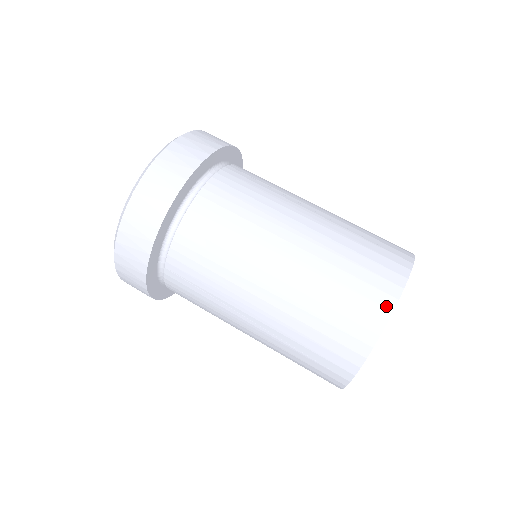
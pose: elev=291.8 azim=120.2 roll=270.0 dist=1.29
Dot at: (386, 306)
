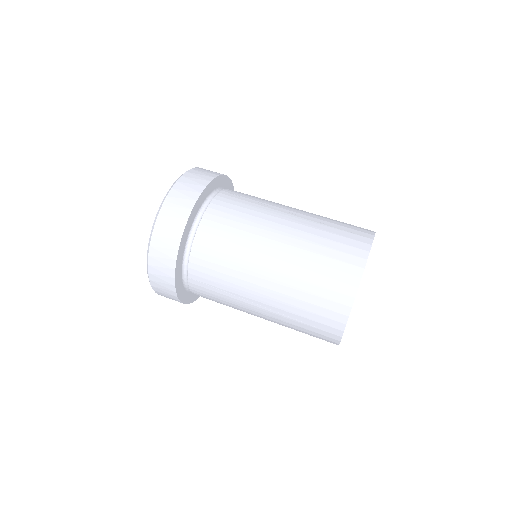
Dot at: (356, 275)
